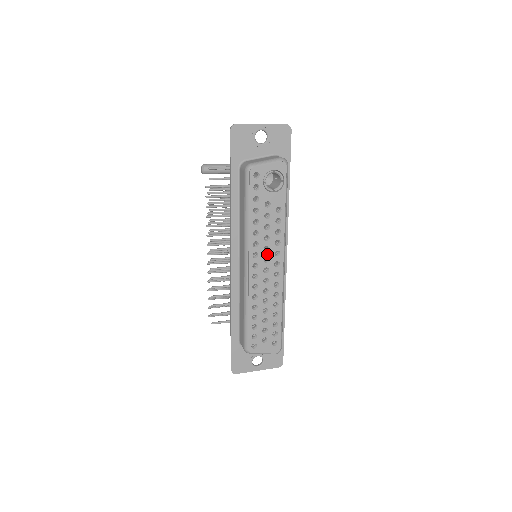
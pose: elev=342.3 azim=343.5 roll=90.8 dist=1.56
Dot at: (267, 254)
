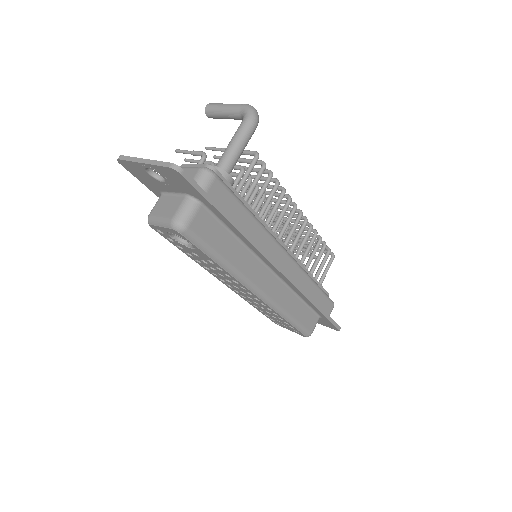
Dot at: (233, 284)
